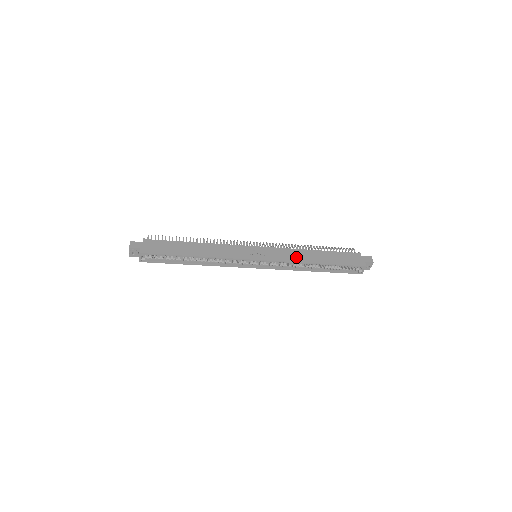
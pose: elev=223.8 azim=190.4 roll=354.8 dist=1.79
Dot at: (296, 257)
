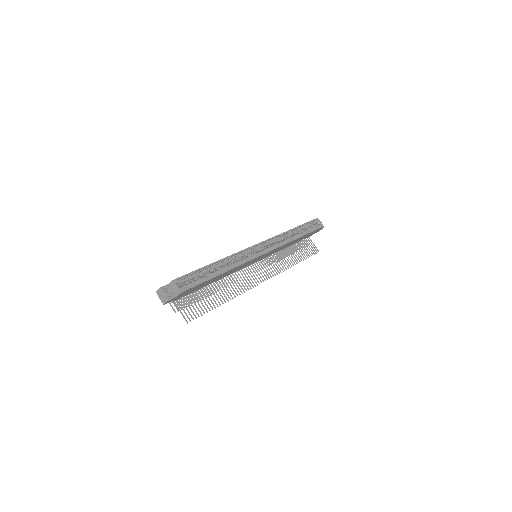
Dot at: occluded
